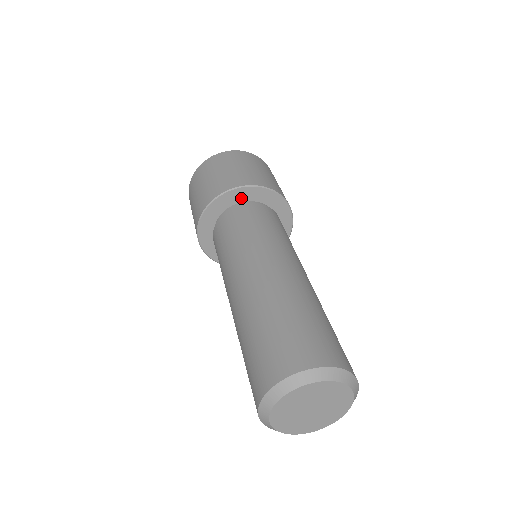
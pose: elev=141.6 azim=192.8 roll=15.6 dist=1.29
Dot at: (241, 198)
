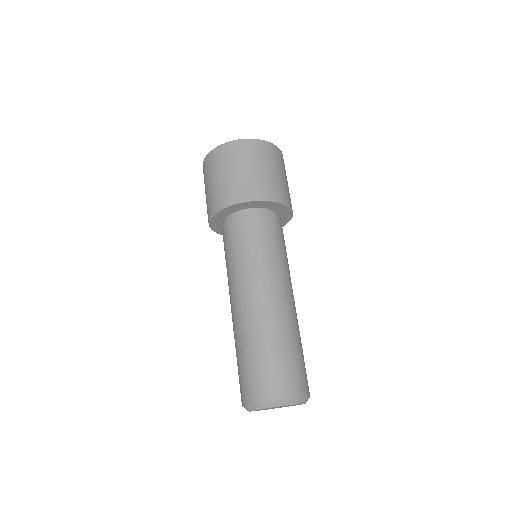
Dot at: (230, 212)
